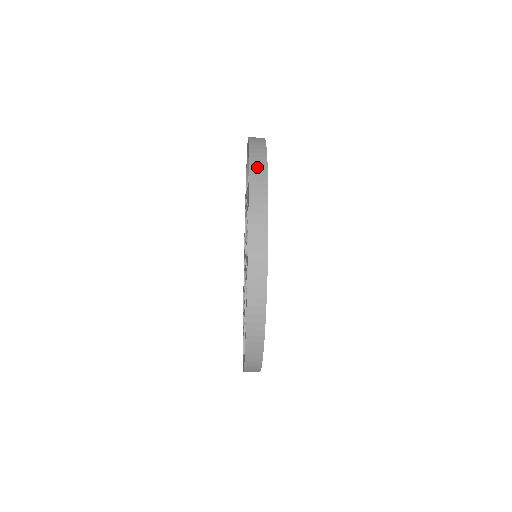
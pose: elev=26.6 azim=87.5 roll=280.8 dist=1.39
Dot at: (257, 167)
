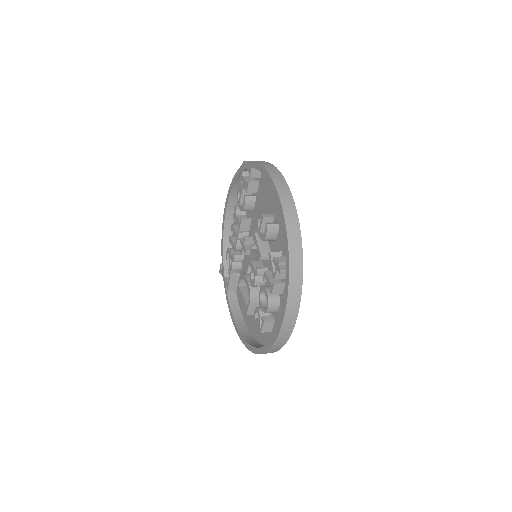
Dot at: (295, 288)
